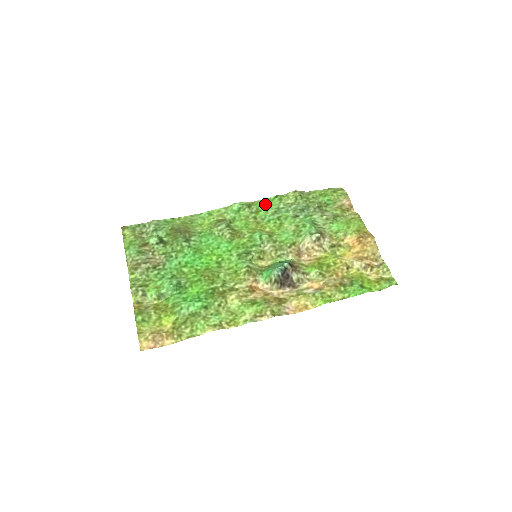
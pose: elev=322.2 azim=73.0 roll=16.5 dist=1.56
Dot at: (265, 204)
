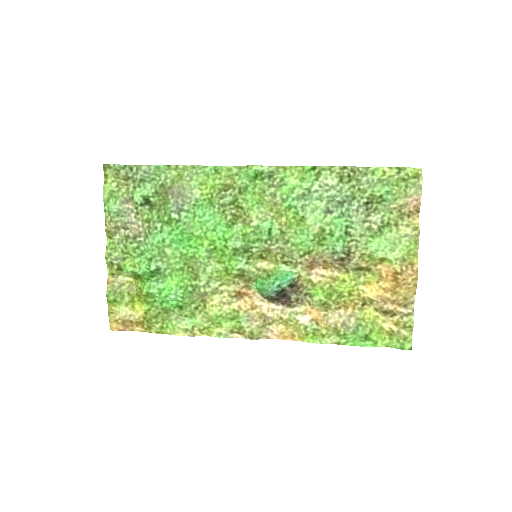
Dot at: (295, 175)
